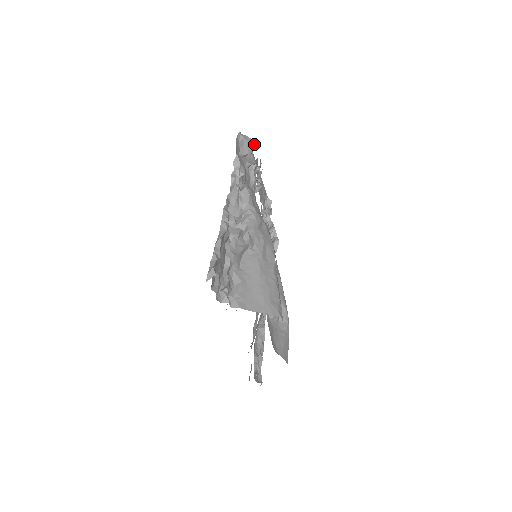
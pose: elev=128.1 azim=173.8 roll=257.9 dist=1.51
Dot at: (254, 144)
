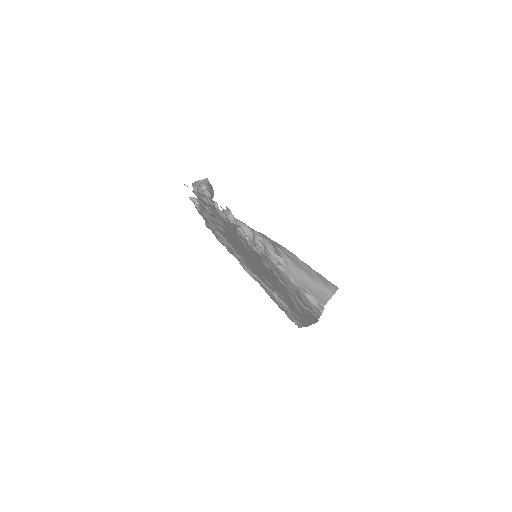
Dot at: occluded
